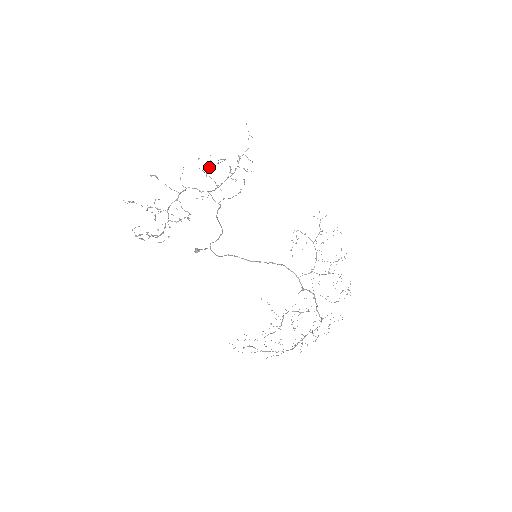
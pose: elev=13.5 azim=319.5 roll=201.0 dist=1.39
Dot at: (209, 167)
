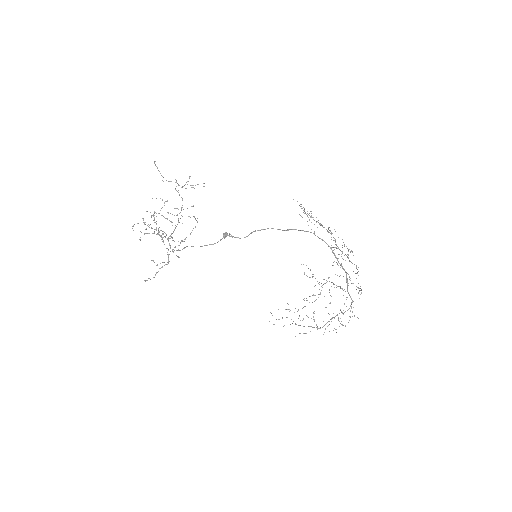
Dot at: occluded
